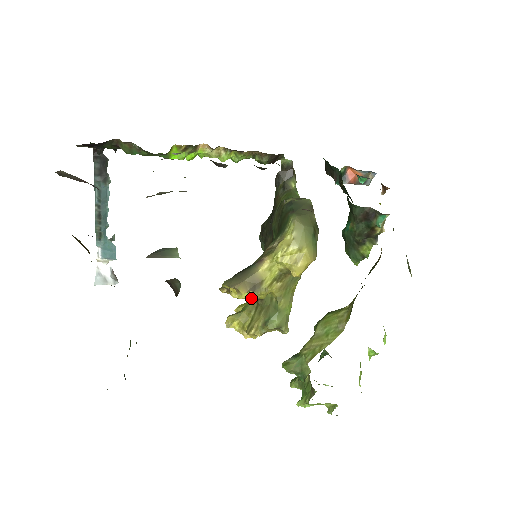
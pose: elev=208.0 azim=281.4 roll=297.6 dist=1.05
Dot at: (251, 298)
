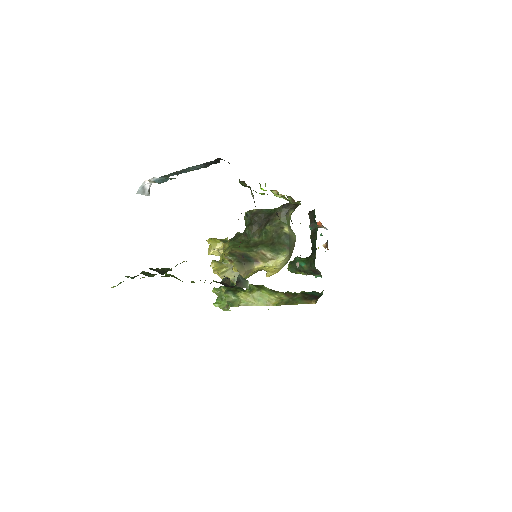
Dot at: occluded
